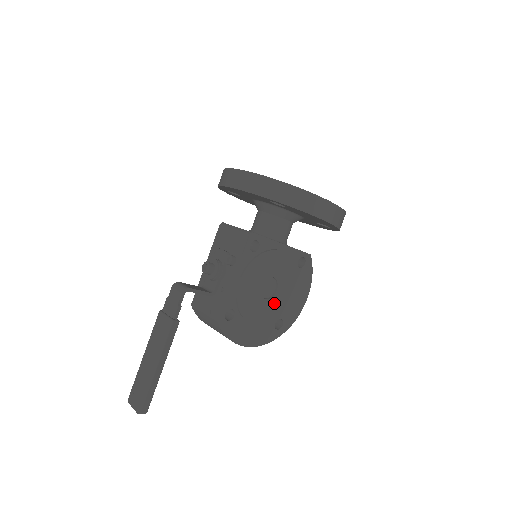
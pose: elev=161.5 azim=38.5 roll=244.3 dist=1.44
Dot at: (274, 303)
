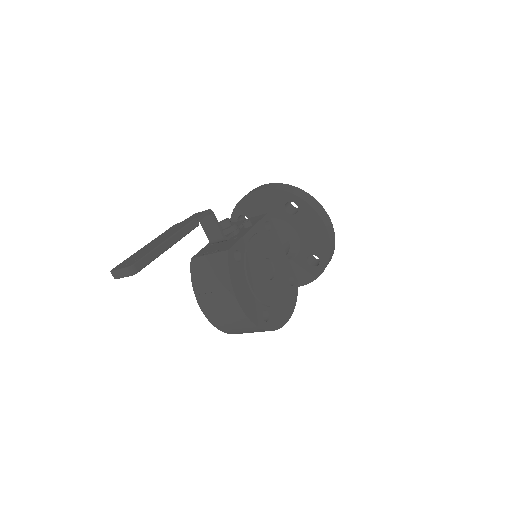
Dot at: (268, 288)
